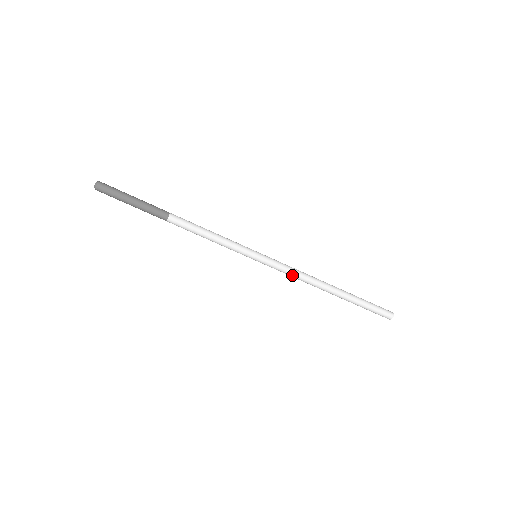
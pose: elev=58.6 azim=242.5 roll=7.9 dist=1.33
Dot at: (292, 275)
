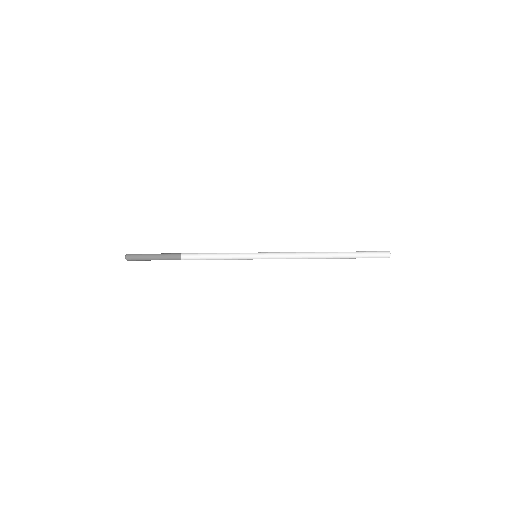
Dot at: occluded
